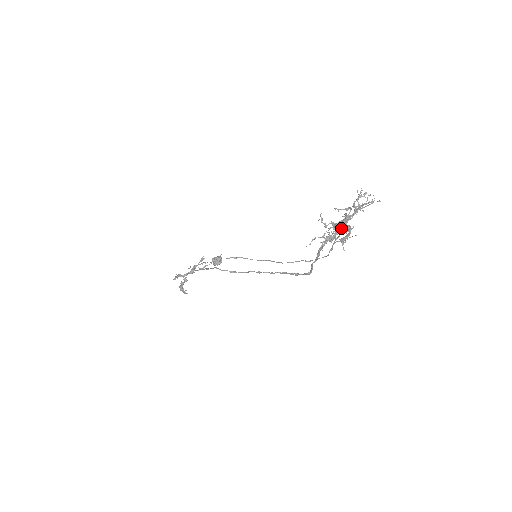
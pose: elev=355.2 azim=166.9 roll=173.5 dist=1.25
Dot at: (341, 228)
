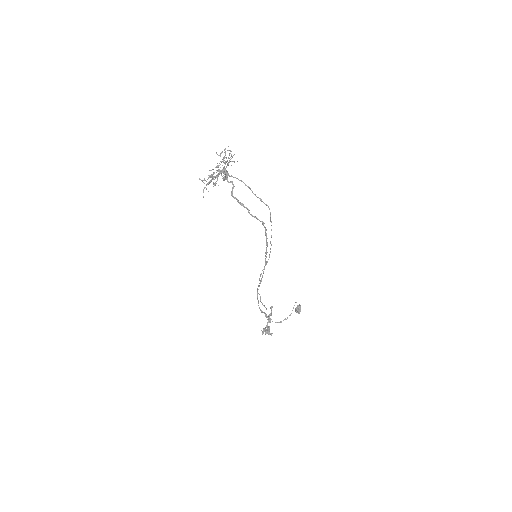
Dot at: occluded
